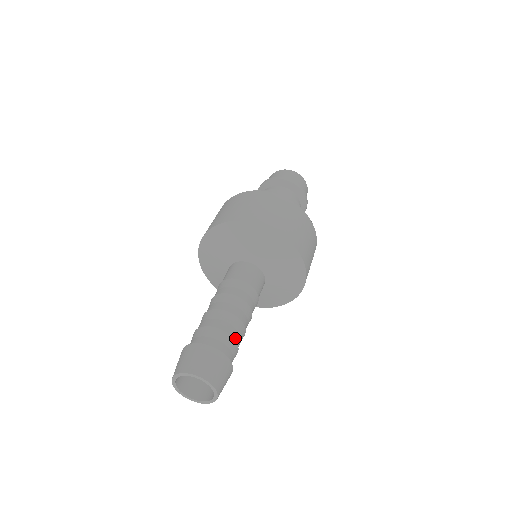
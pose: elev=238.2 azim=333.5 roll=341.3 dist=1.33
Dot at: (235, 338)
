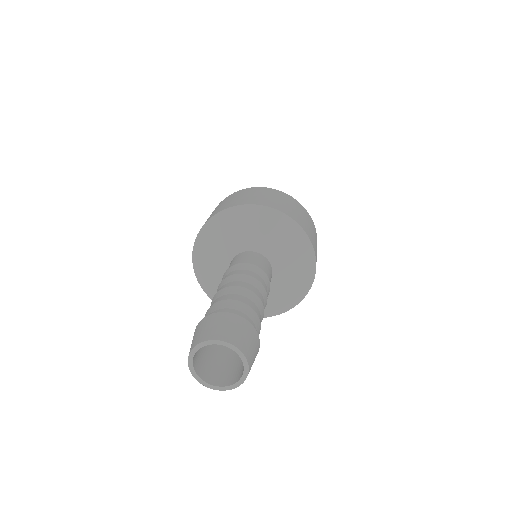
Dot at: (243, 302)
